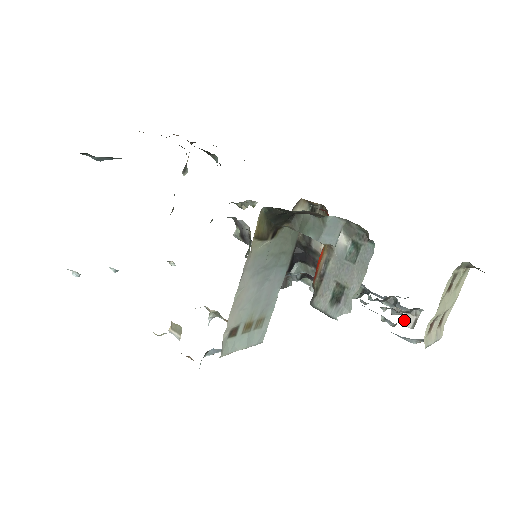
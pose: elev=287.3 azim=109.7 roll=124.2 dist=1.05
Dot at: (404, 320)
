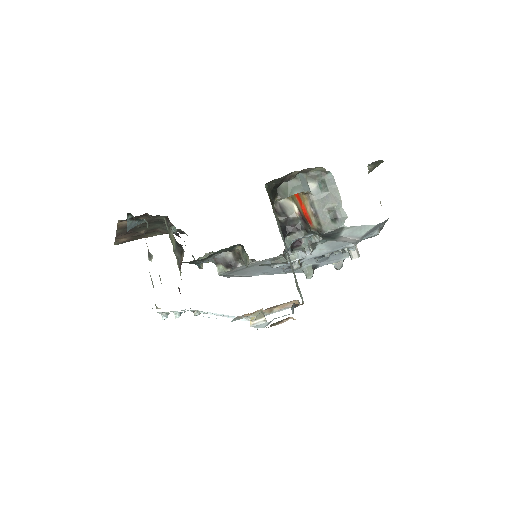
Dot at: (351, 256)
